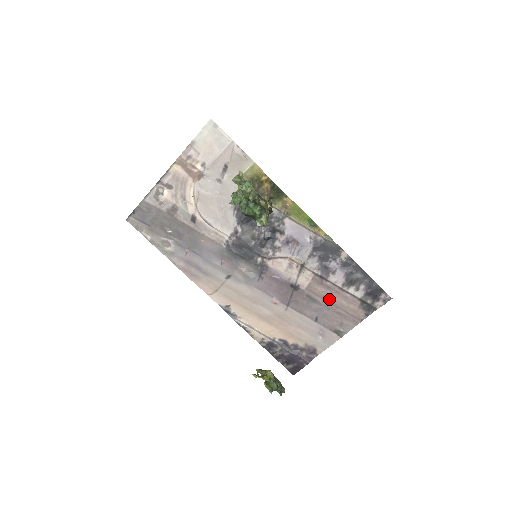
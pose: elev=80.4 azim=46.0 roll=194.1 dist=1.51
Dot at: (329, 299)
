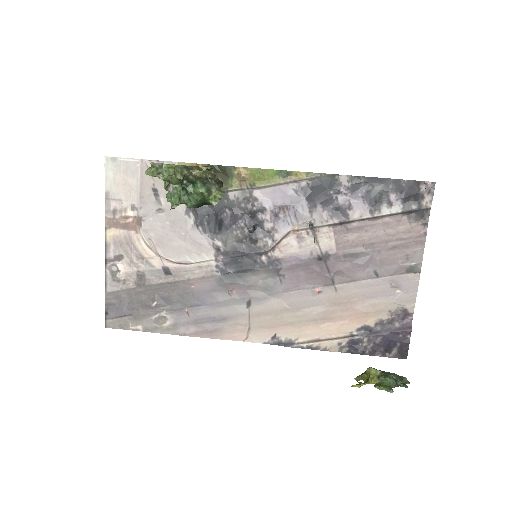
Dot at: (370, 240)
